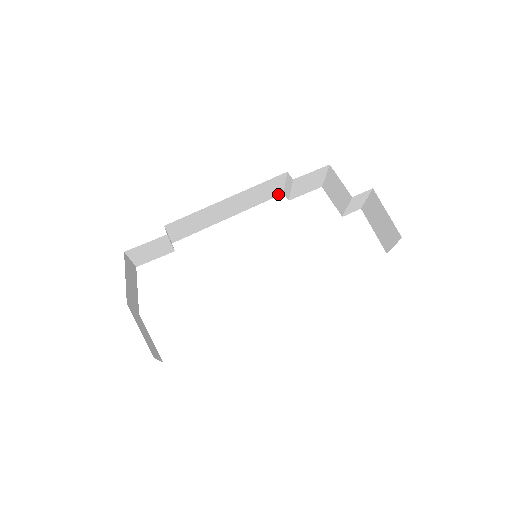
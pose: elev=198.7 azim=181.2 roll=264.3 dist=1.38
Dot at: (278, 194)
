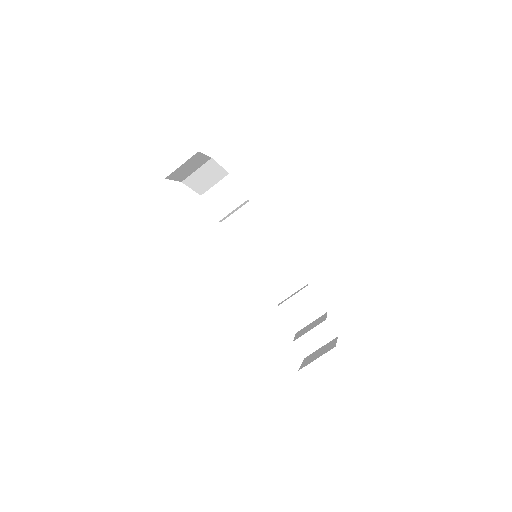
Dot at: (278, 298)
